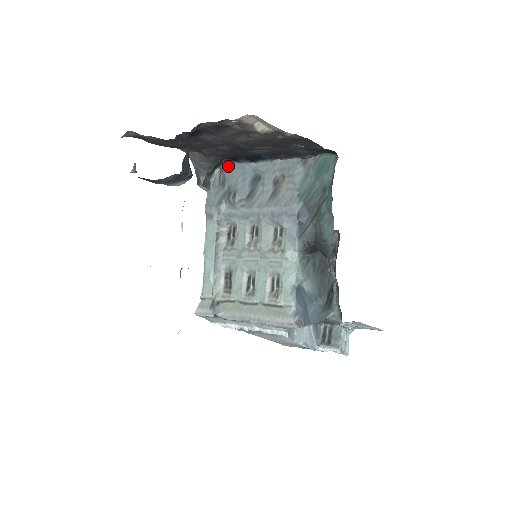
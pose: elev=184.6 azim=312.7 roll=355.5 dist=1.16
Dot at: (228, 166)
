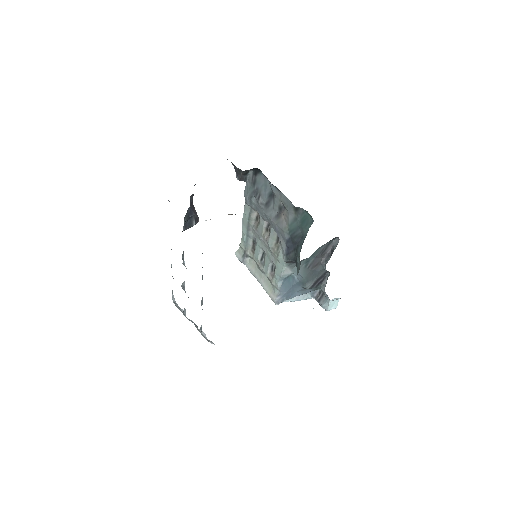
Dot at: (258, 172)
